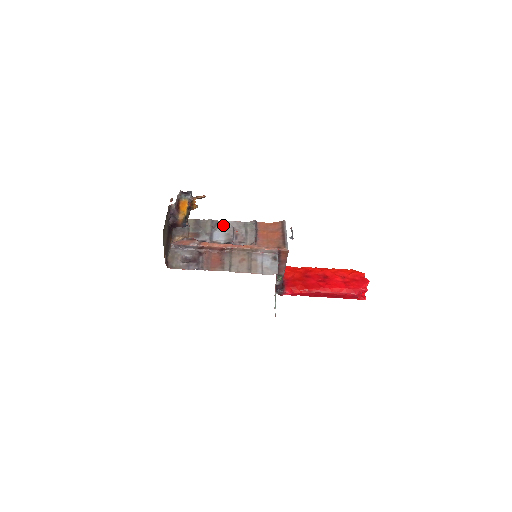
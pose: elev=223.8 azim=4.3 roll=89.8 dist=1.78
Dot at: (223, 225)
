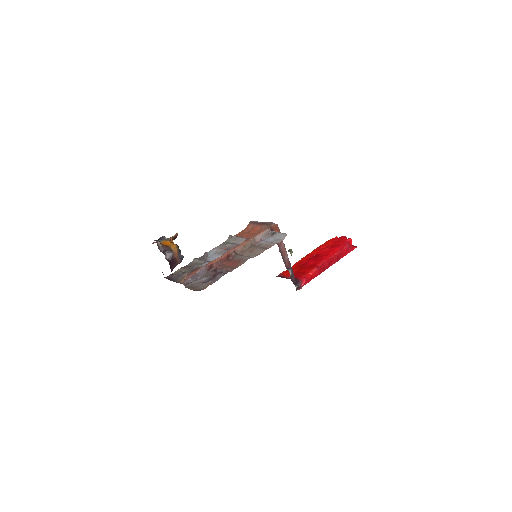
Dot at: (209, 254)
